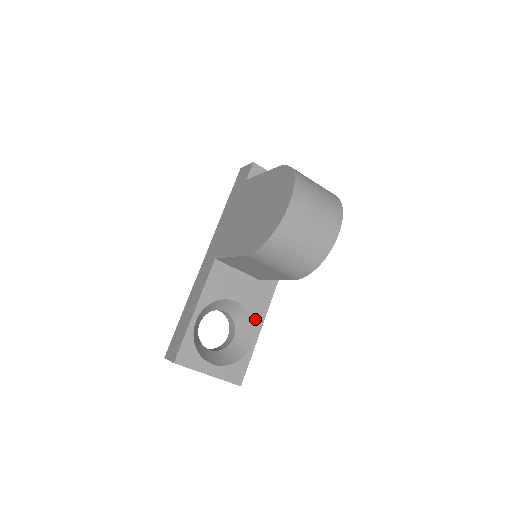
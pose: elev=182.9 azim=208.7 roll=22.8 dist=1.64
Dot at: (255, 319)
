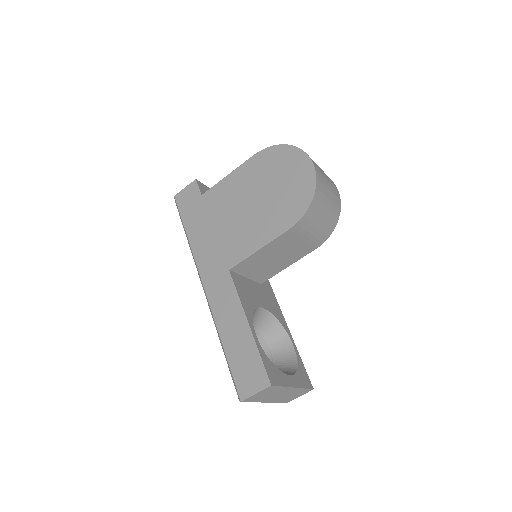
Dot at: (281, 321)
